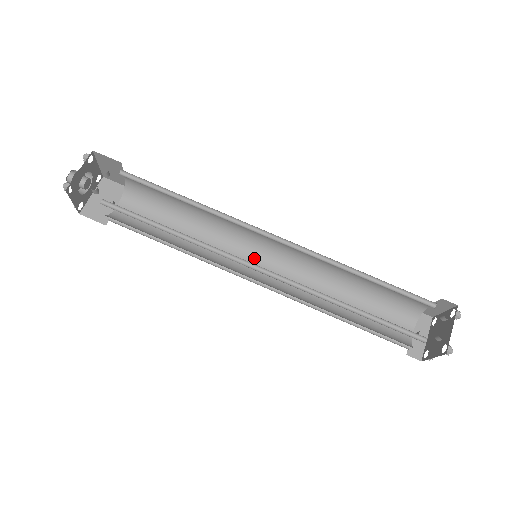
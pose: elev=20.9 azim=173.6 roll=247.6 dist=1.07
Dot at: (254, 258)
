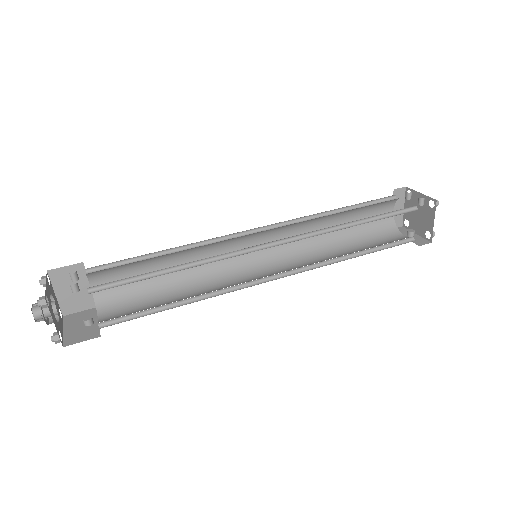
Dot at: (254, 273)
